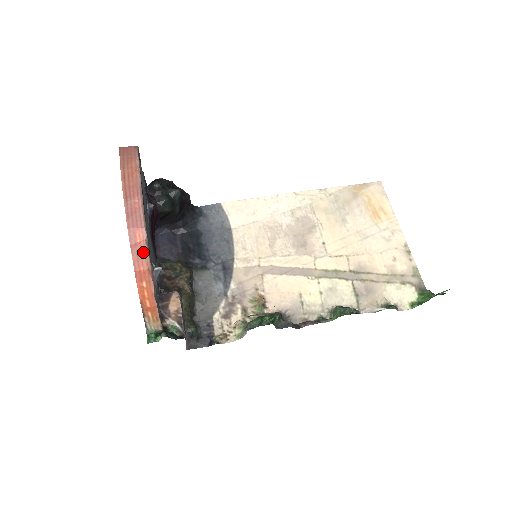
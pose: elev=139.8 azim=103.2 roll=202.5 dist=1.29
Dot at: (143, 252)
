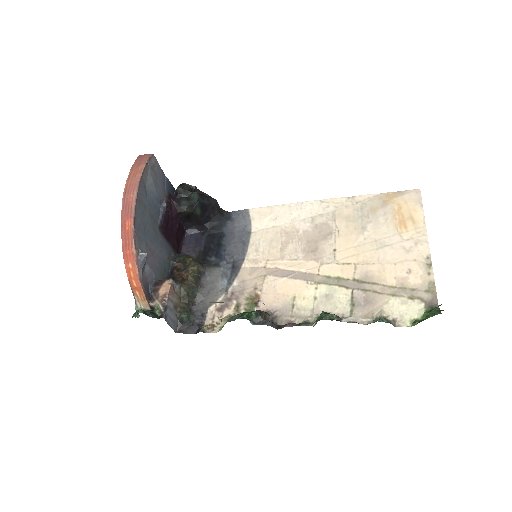
Dot at: (130, 238)
